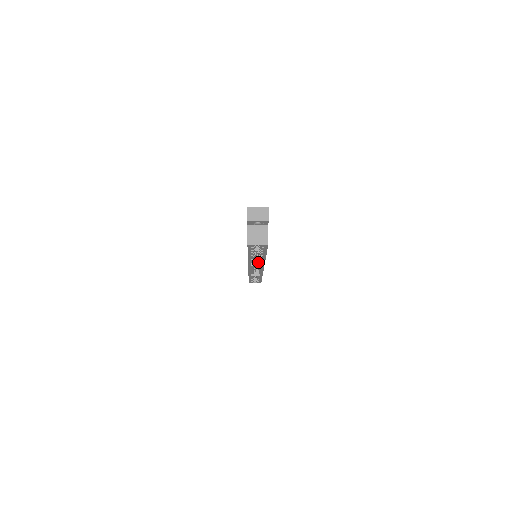
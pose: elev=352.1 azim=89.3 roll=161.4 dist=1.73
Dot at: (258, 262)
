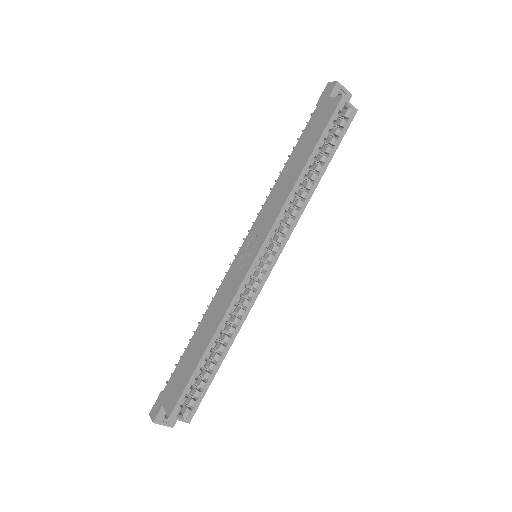
Dot at: (288, 220)
